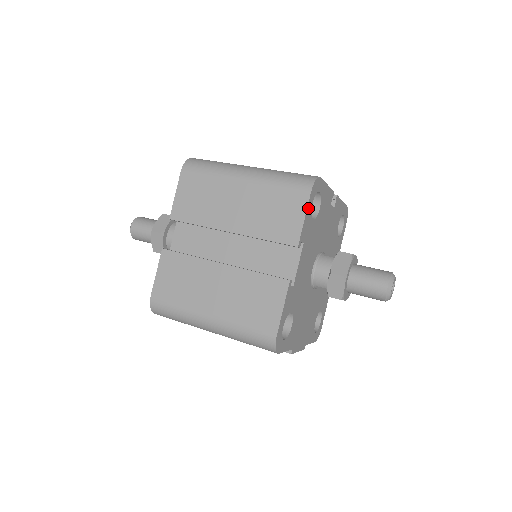
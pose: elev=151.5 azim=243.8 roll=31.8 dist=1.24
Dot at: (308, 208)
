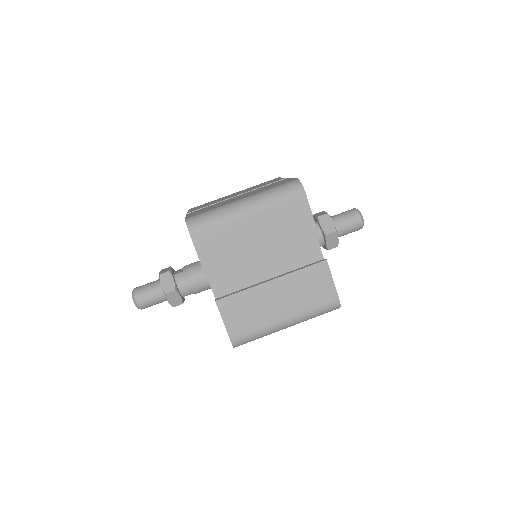
Dot at: (309, 206)
